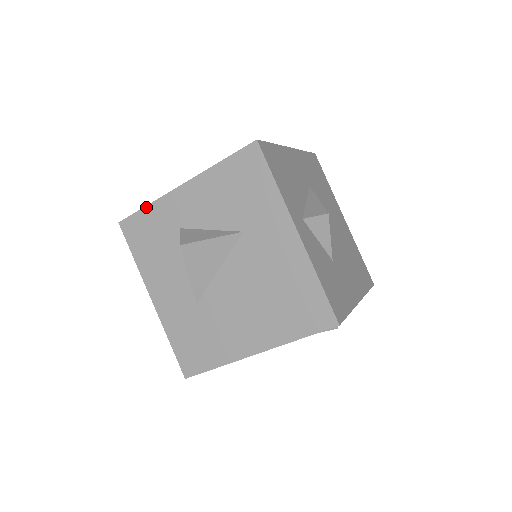
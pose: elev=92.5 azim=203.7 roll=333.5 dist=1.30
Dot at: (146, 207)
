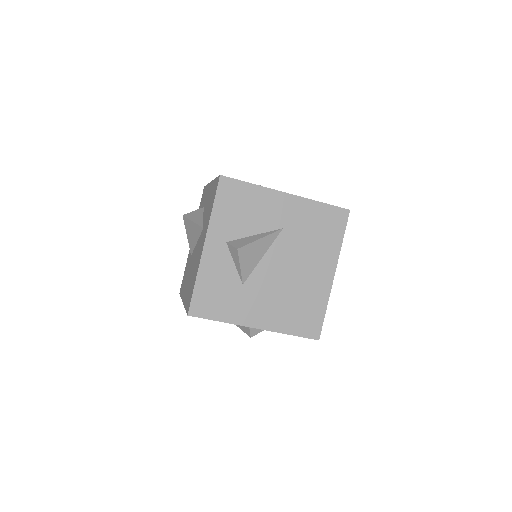
Dot at: occluded
